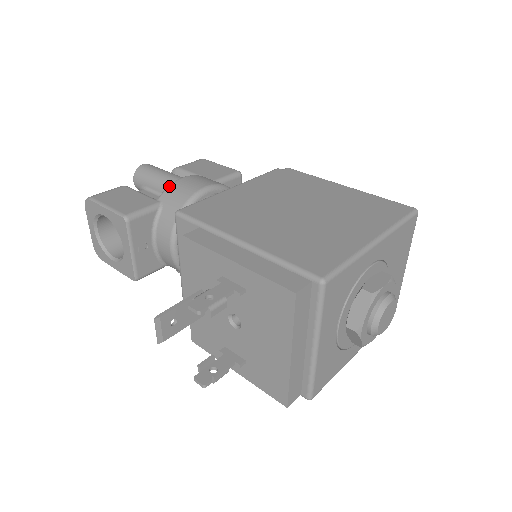
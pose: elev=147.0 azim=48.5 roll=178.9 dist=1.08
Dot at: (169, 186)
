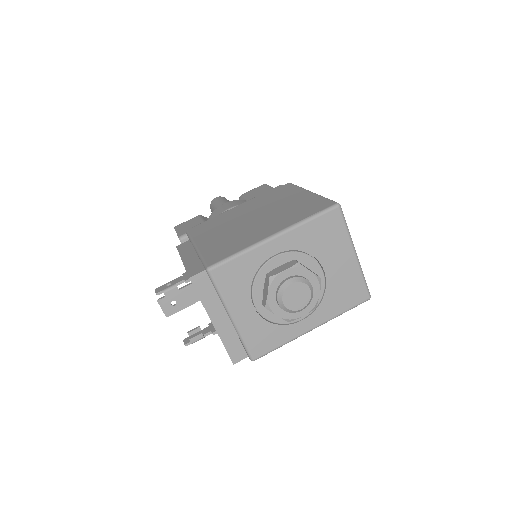
Dot at: (213, 212)
